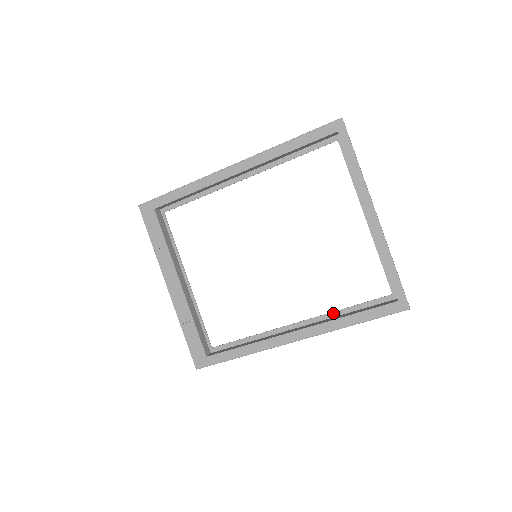
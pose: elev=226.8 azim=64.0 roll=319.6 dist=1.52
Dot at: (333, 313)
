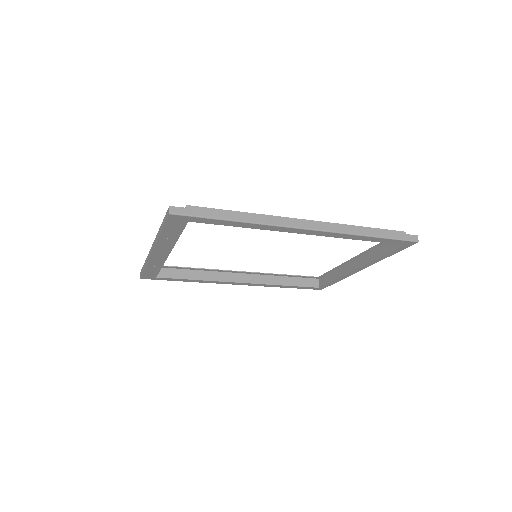
Dot at: (274, 275)
